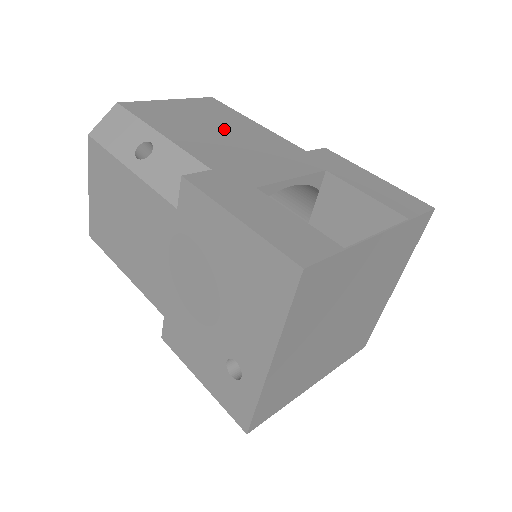
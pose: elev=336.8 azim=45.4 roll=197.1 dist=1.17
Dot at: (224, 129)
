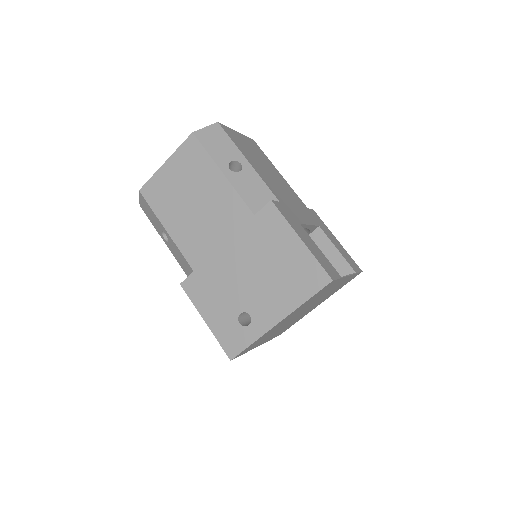
Dot at: (271, 172)
